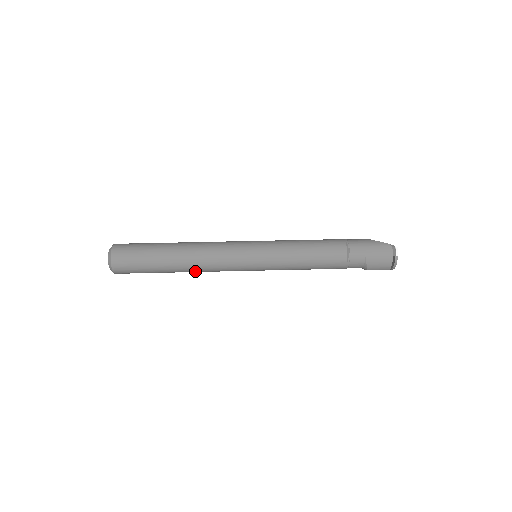
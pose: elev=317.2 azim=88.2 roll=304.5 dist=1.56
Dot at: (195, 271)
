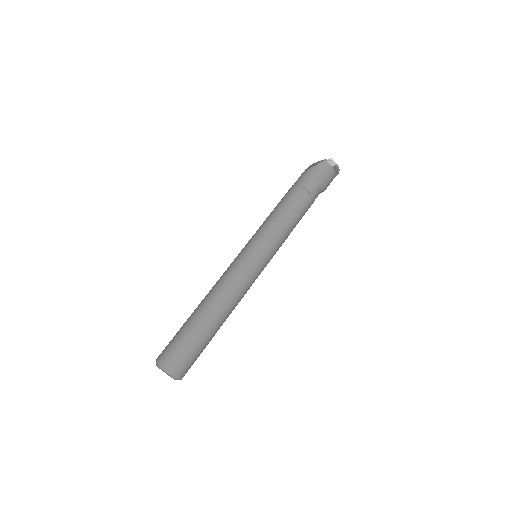
Dot at: occluded
